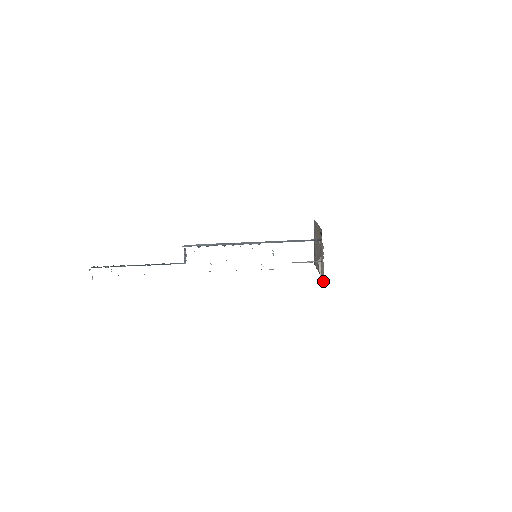
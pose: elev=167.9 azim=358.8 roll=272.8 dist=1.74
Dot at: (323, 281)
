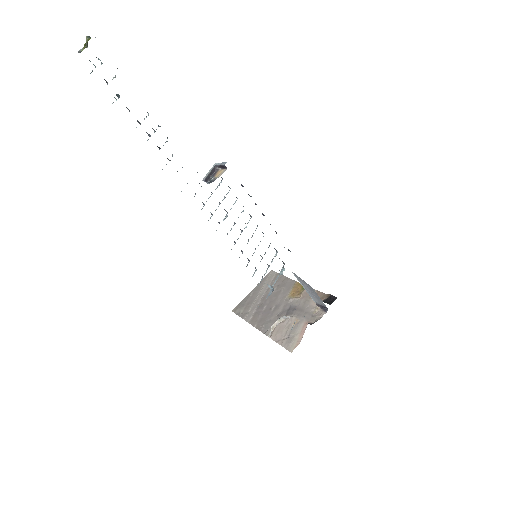
Dot at: (286, 344)
